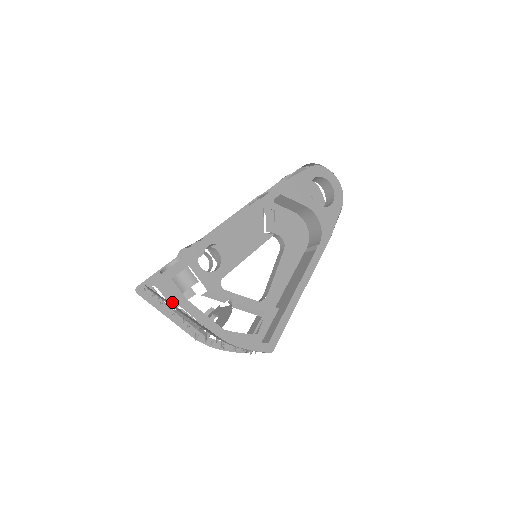
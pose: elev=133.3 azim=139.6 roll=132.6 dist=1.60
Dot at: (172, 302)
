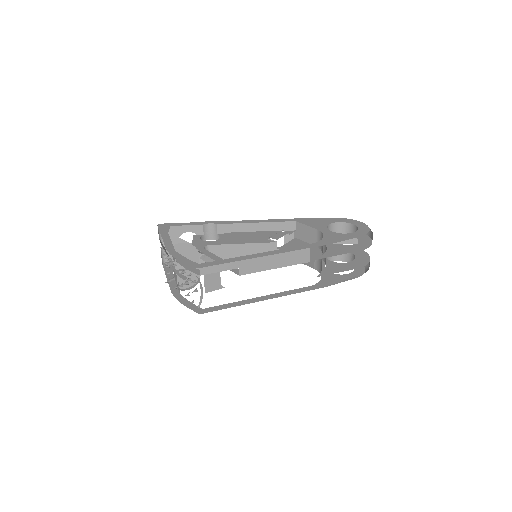
Dot at: occluded
